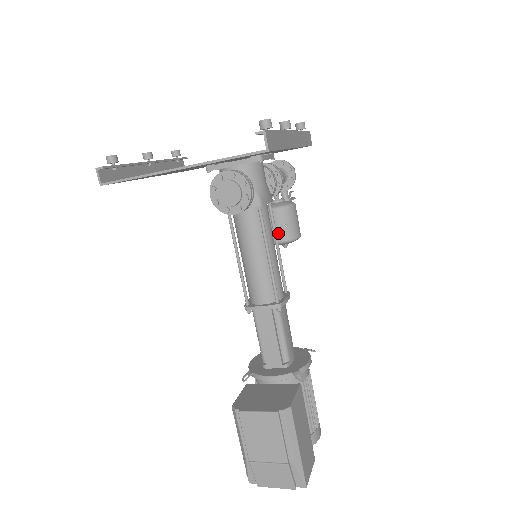
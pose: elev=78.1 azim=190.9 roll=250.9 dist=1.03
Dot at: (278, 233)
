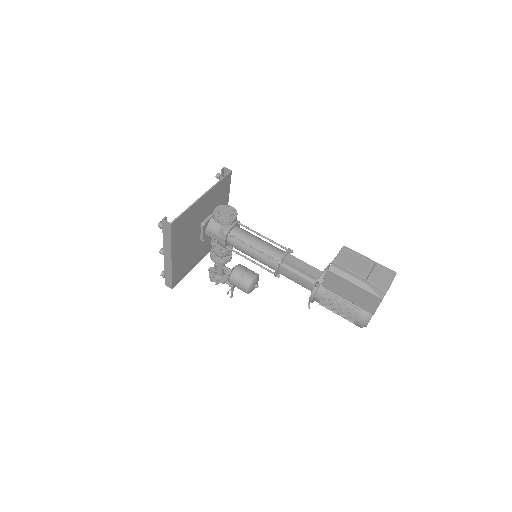
Dot at: (249, 274)
